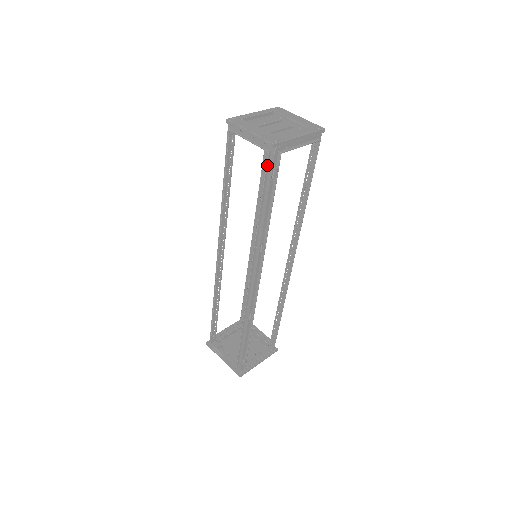
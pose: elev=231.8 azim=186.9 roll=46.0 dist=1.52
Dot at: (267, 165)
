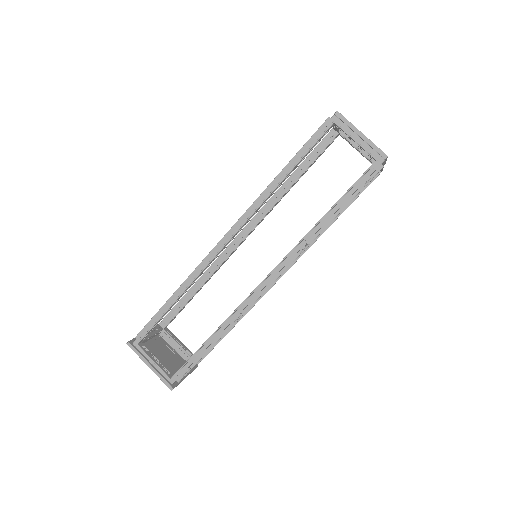
Dot at: (367, 172)
